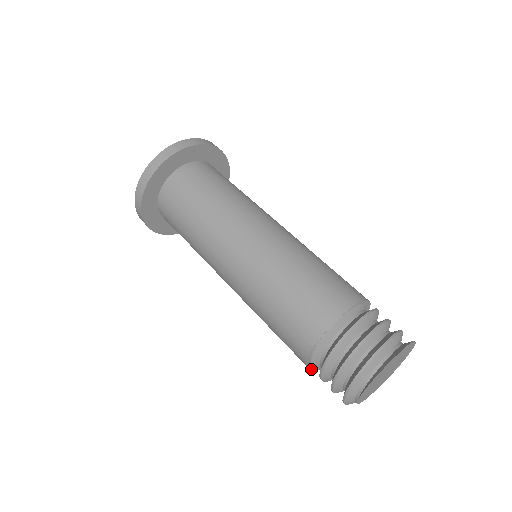
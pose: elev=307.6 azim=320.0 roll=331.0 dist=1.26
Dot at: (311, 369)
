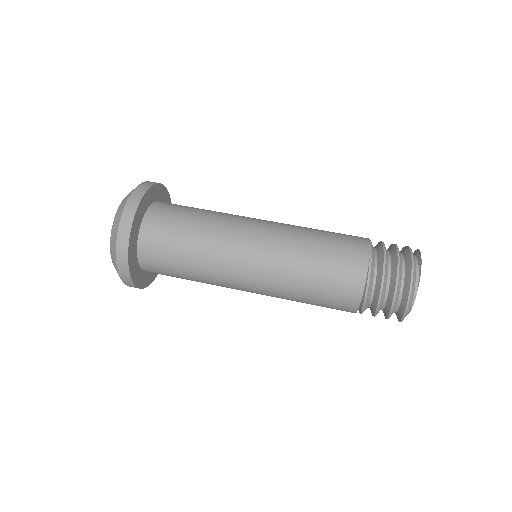
Dot at: (367, 291)
